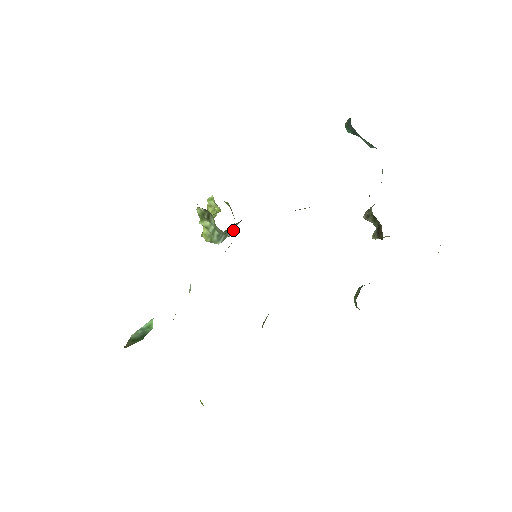
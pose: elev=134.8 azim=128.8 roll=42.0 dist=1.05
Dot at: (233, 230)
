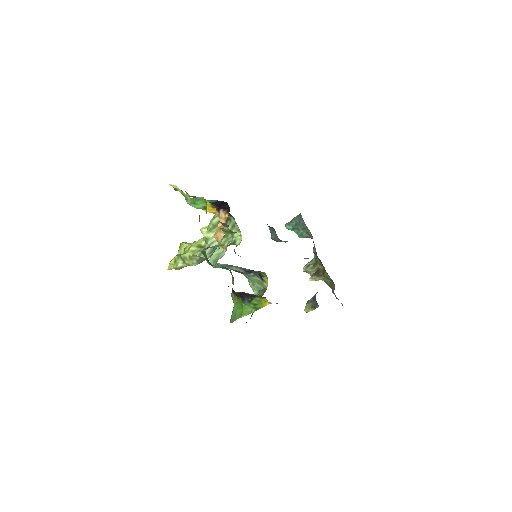
Dot at: occluded
